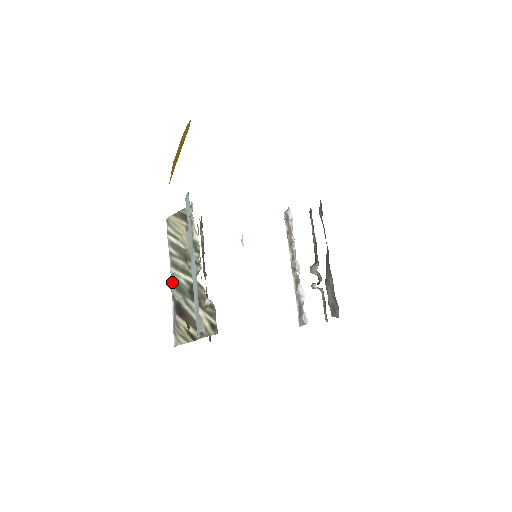
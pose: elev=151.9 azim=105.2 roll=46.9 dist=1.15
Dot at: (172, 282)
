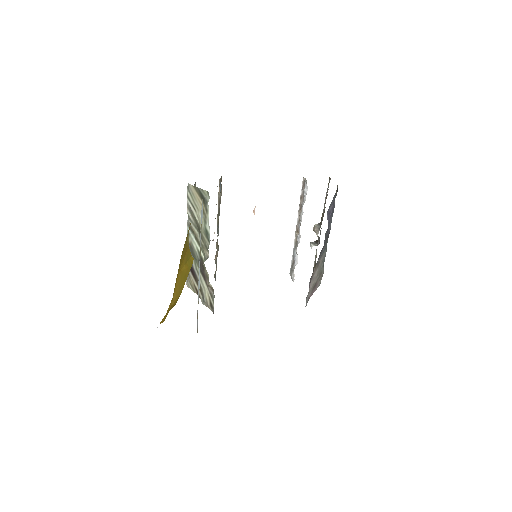
Dot at: occluded
